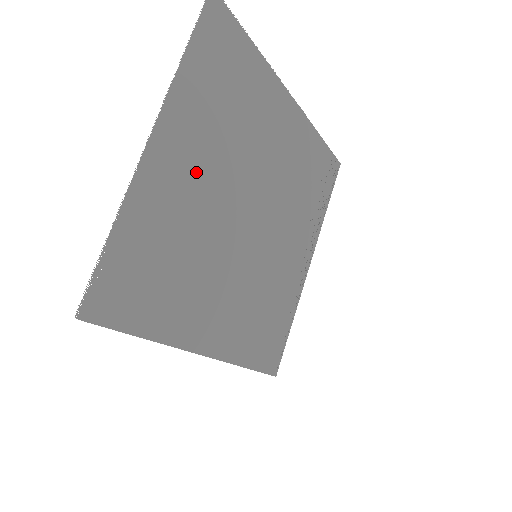
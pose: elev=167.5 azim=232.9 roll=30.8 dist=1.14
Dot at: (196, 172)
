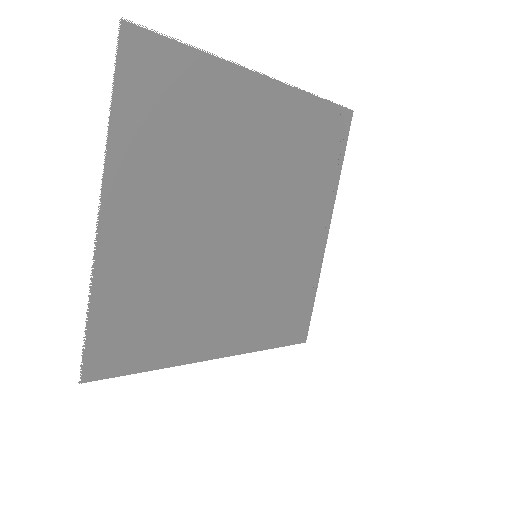
Dot at: (162, 218)
